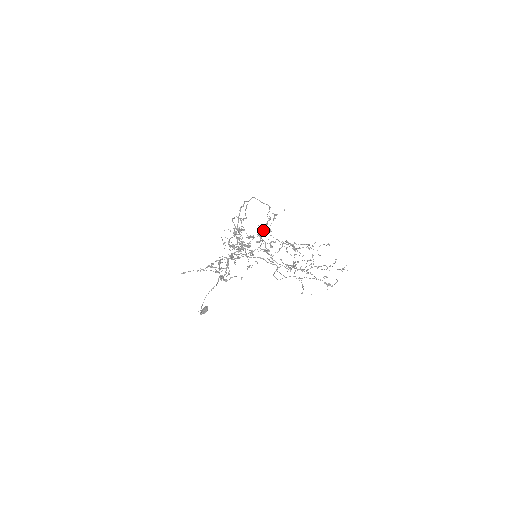
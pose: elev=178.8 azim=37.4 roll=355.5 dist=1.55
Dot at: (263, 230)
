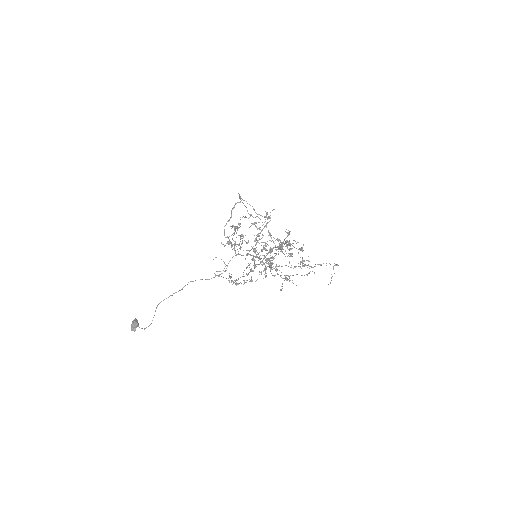
Dot at: occluded
